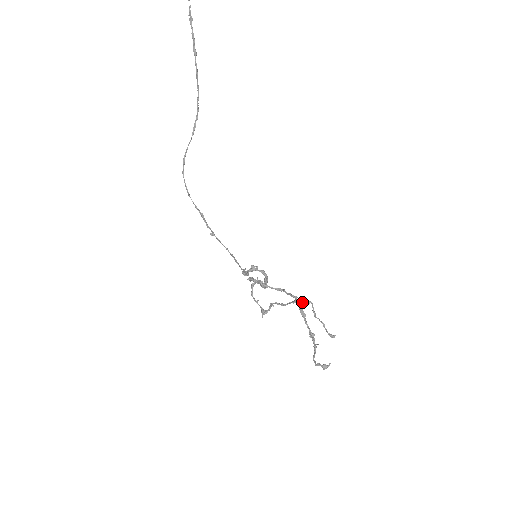
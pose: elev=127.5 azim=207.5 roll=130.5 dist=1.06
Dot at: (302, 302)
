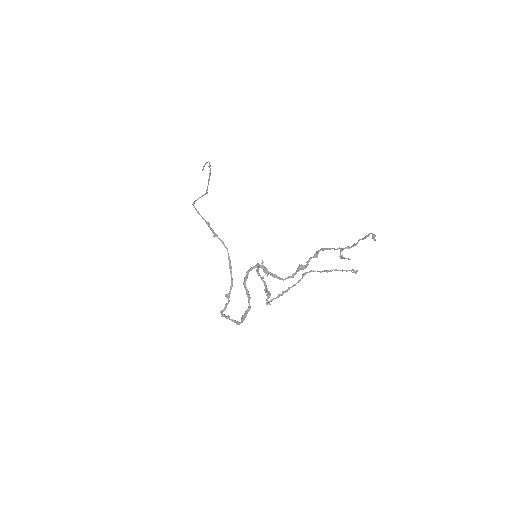
Dot at: (312, 271)
